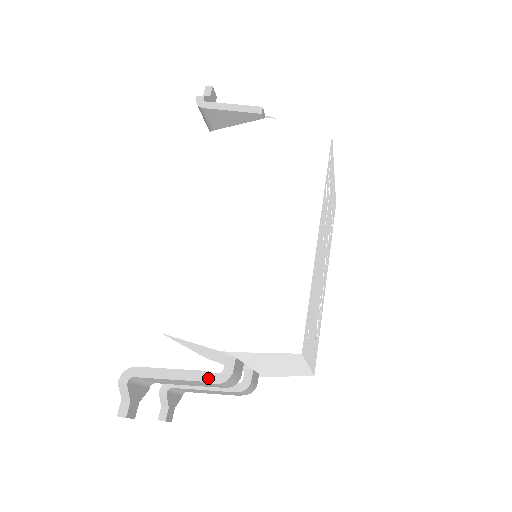
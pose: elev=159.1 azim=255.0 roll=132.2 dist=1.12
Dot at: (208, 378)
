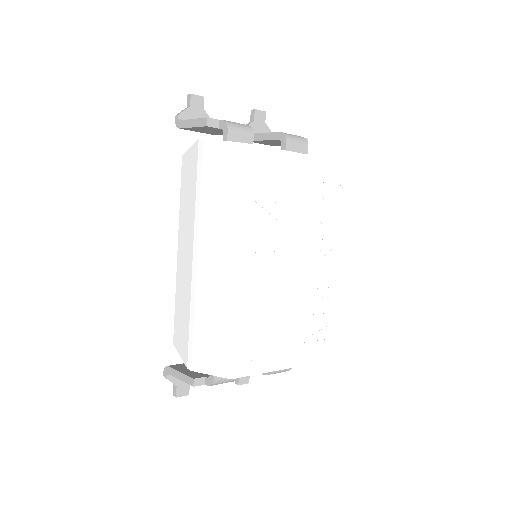
Dot at: (198, 383)
